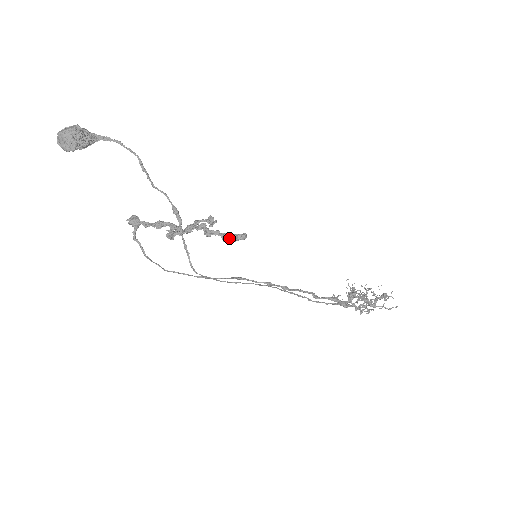
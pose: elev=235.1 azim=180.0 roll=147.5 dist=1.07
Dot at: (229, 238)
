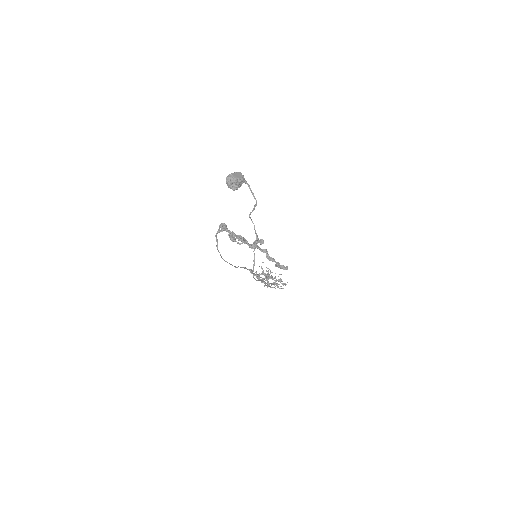
Dot at: (280, 266)
